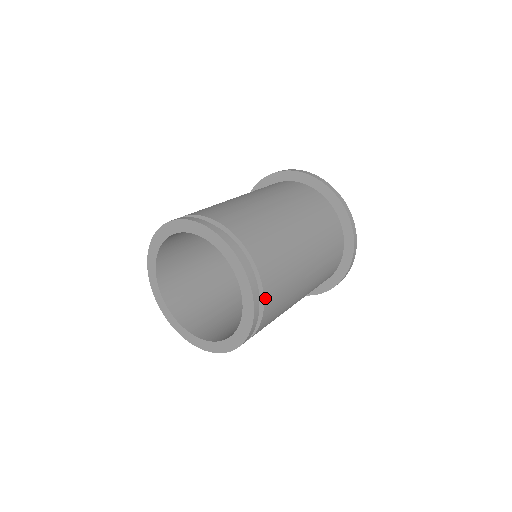
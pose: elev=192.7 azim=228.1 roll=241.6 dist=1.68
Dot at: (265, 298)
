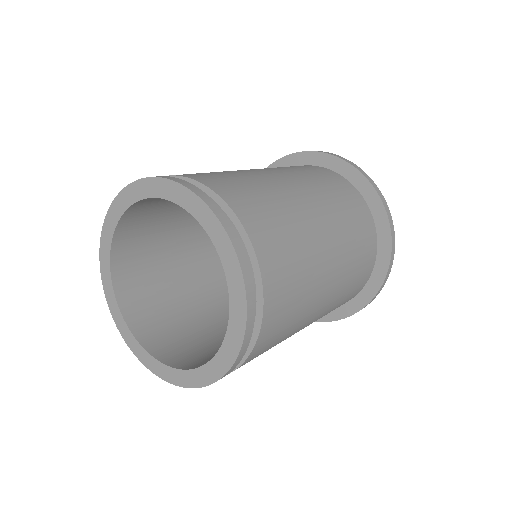
Dot at: (263, 278)
